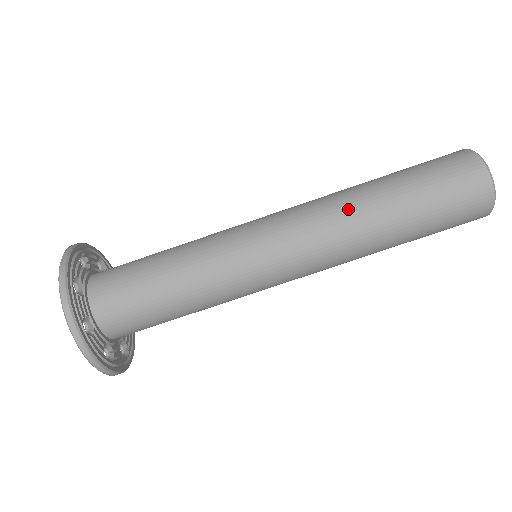
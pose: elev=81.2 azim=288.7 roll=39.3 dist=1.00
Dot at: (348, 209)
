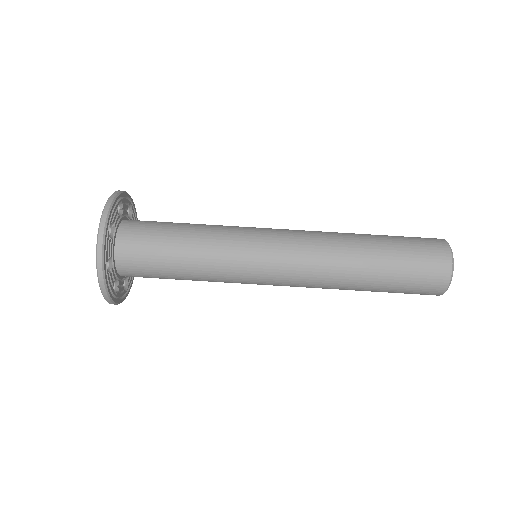
Dot at: (338, 236)
